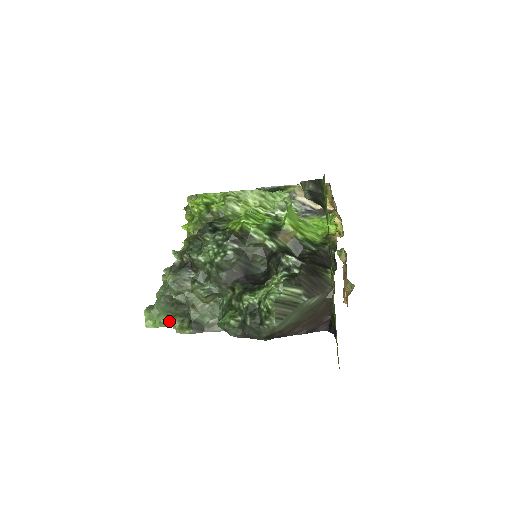
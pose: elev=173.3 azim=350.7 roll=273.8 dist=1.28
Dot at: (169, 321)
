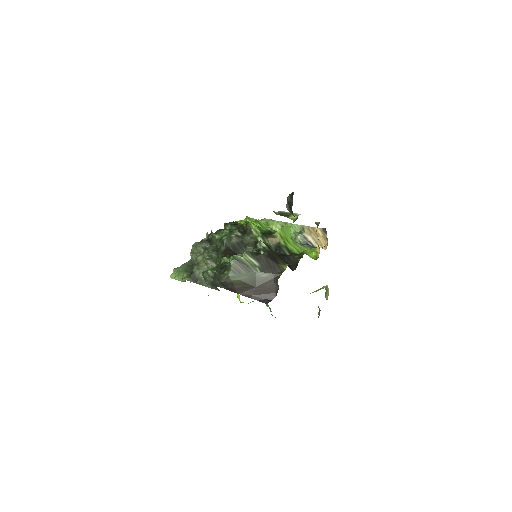
Dot at: occluded
